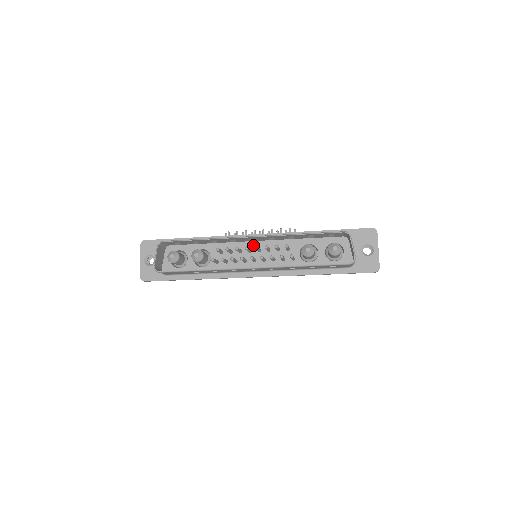
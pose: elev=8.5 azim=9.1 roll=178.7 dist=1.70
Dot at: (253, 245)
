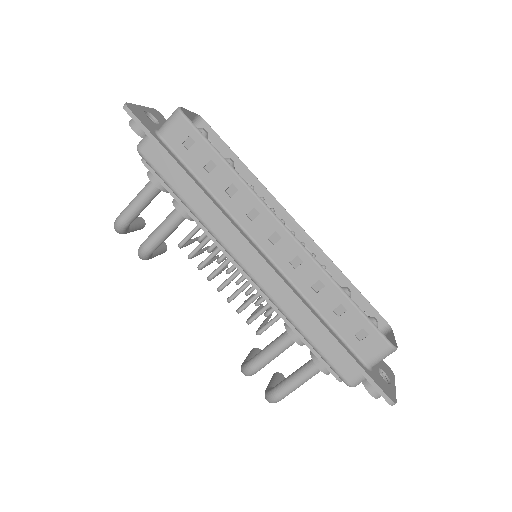
Dot at: occluded
